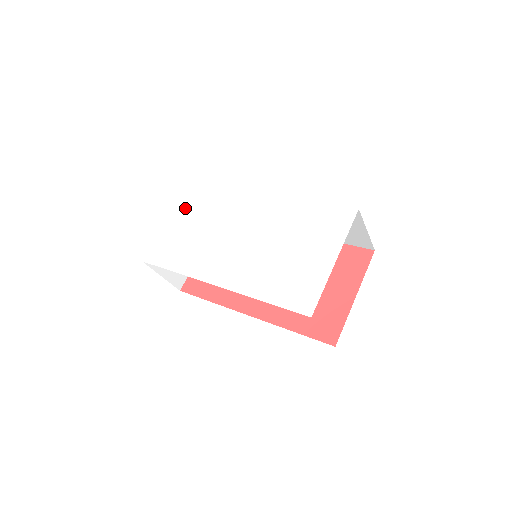
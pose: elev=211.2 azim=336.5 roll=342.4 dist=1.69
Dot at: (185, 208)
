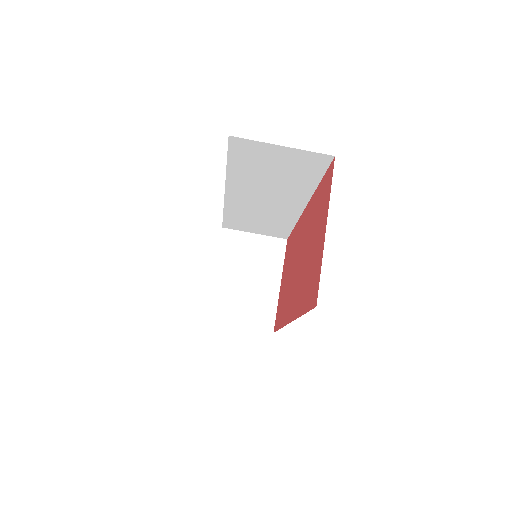
Dot at: occluded
